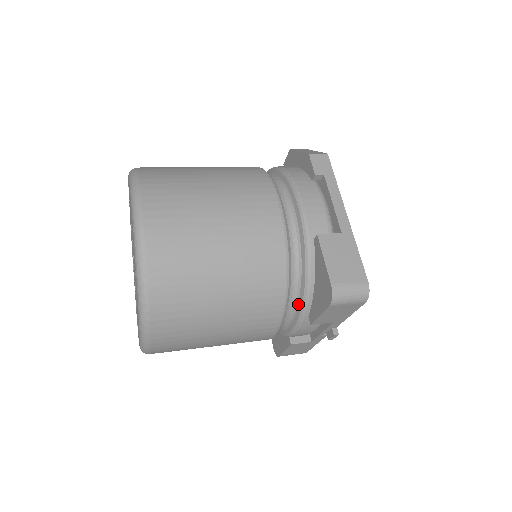
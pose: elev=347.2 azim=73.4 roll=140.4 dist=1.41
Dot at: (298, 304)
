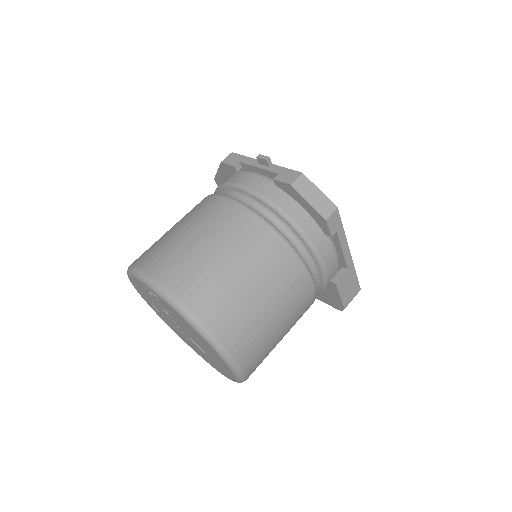
Dot at: occluded
